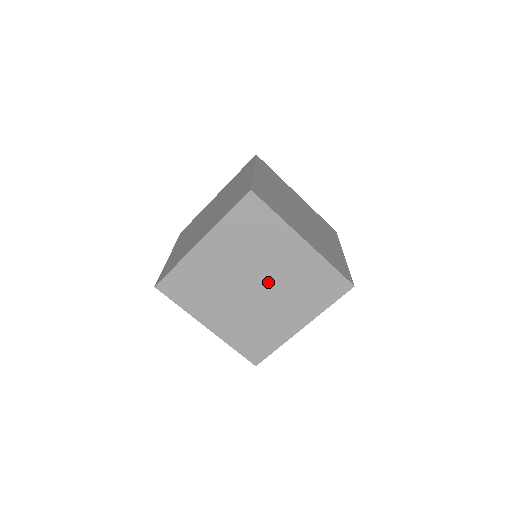
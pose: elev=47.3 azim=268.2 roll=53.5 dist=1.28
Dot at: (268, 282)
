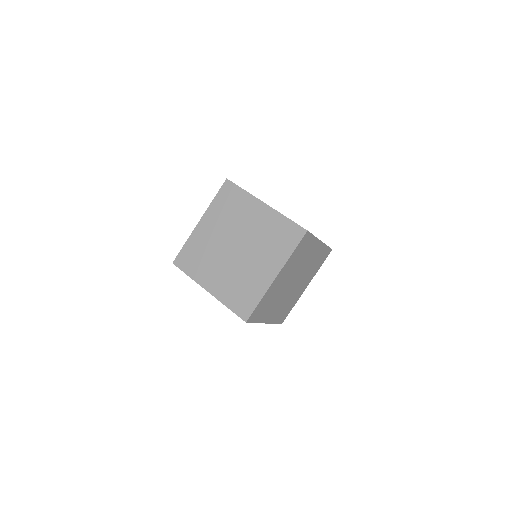
Dot at: (245, 242)
